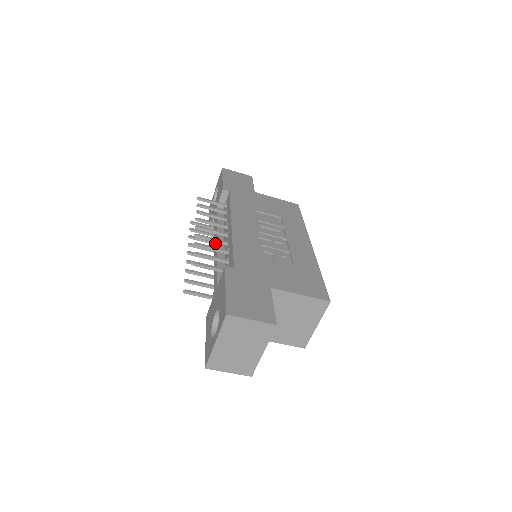
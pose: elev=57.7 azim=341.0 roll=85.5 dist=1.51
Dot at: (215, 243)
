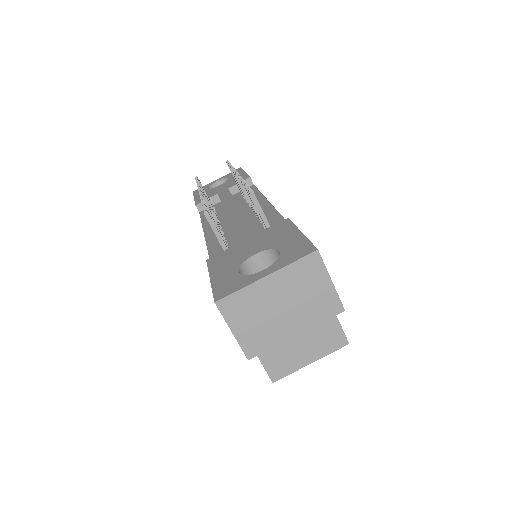
Dot at: (232, 208)
